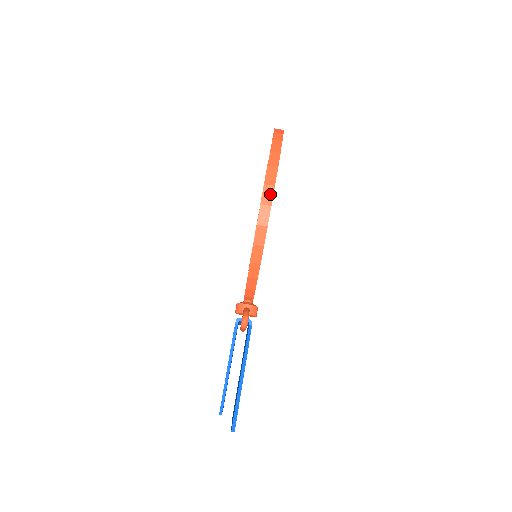
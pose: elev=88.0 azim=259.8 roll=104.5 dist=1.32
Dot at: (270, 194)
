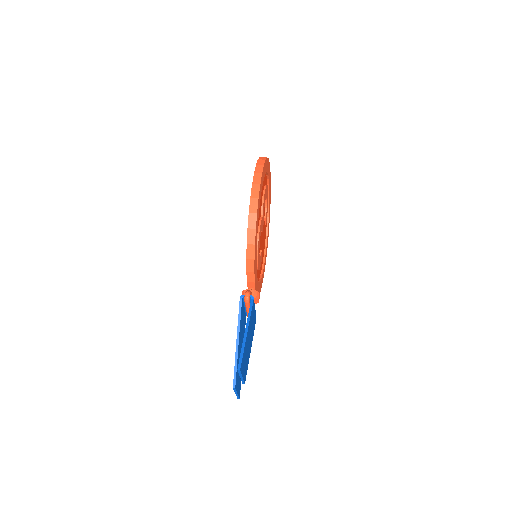
Dot at: (257, 190)
